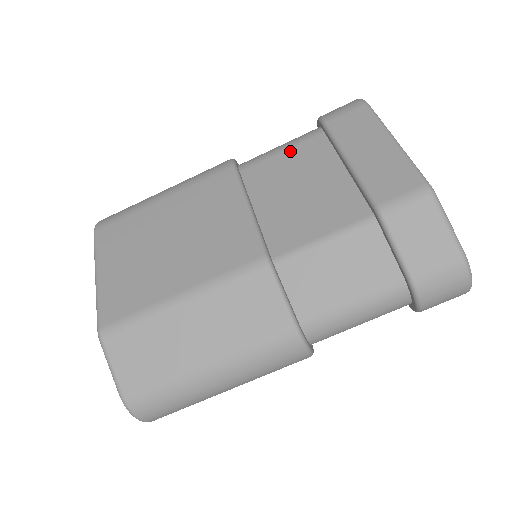
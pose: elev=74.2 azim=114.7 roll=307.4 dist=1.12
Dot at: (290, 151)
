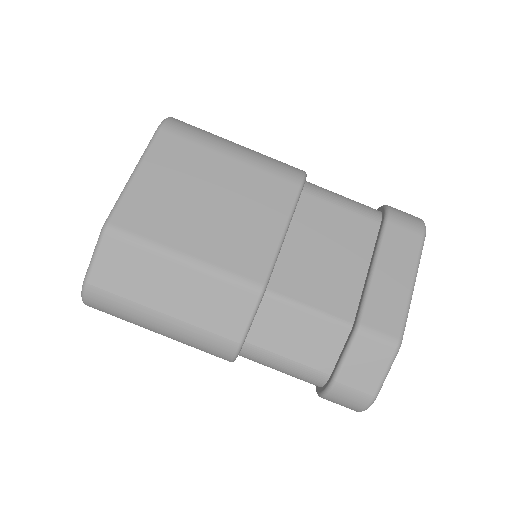
Dot at: (347, 214)
